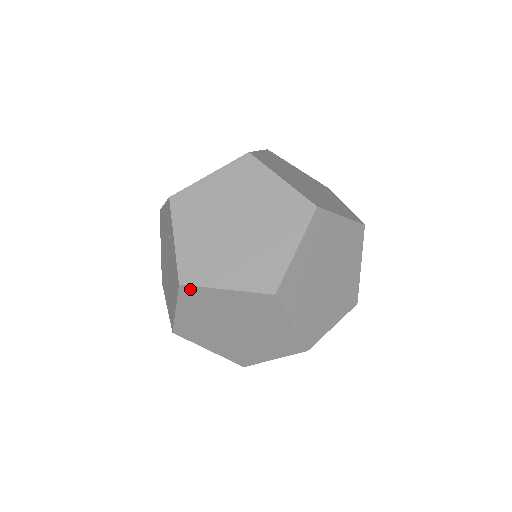
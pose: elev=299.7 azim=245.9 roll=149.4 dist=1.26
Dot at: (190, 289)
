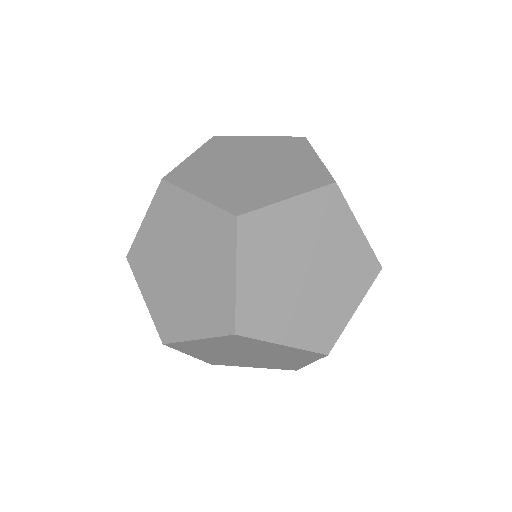
Dot at: (174, 345)
